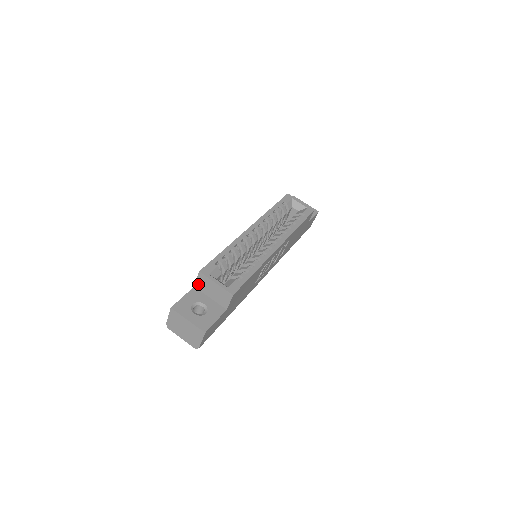
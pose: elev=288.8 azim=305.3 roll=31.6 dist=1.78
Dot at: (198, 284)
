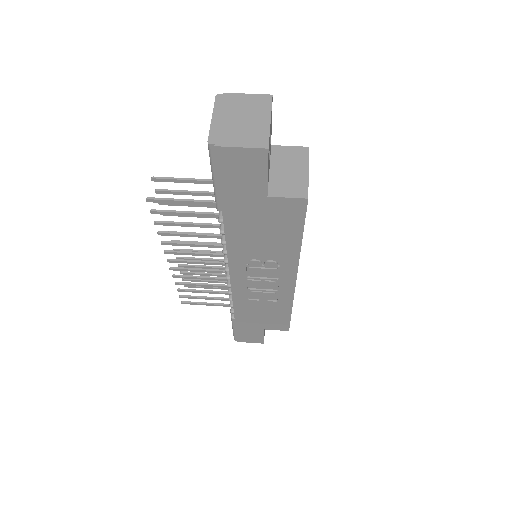
Dot at: (282, 149)
